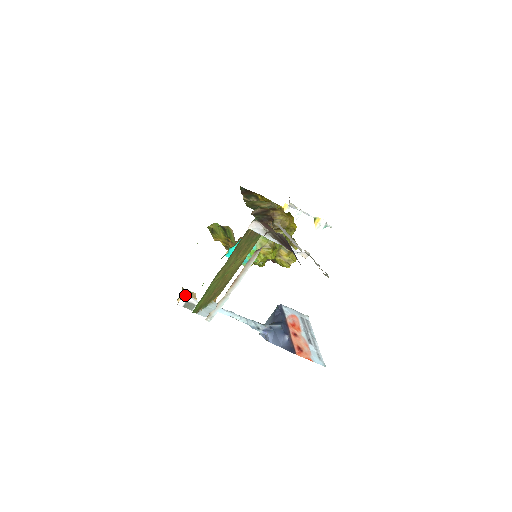
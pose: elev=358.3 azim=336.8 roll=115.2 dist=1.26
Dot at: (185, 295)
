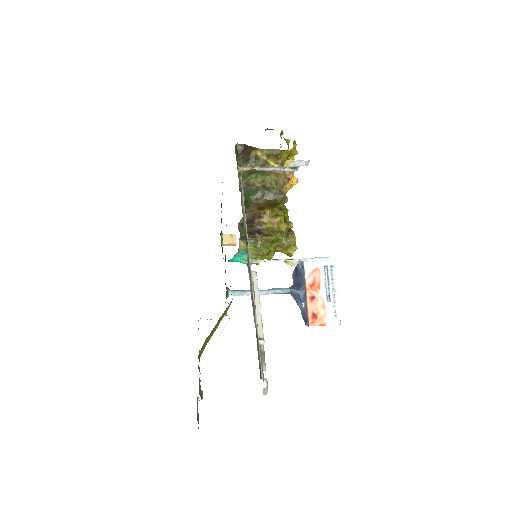
Dot at: (200, 318)
